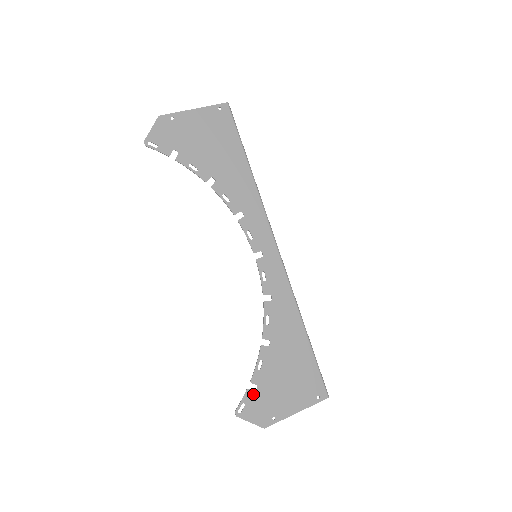
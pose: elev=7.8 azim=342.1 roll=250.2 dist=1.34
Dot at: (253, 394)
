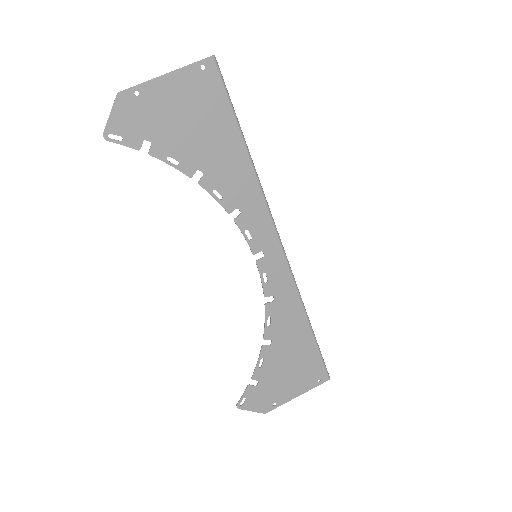
Dot at: (254, 388)
